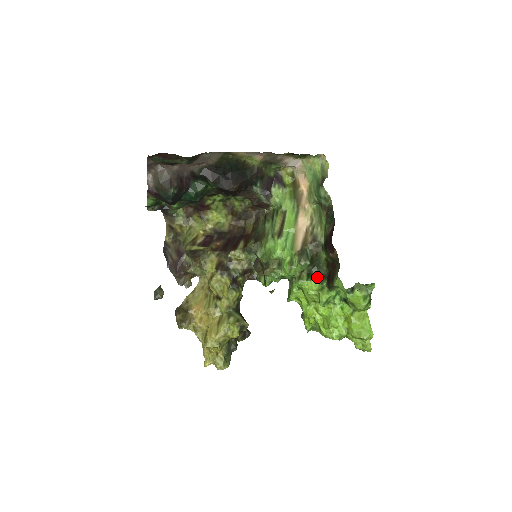
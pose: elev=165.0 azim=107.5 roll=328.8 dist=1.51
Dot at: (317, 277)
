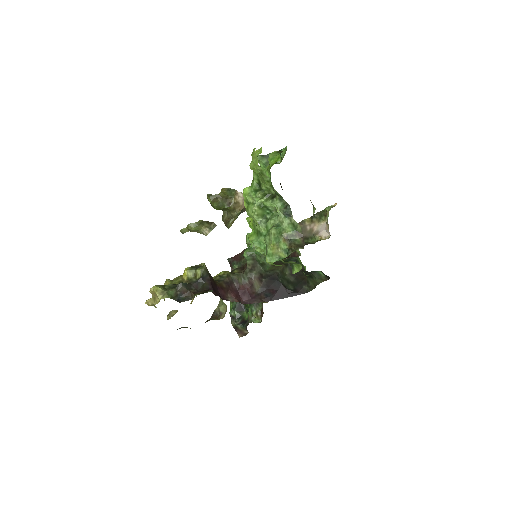
Dot at: occluded
